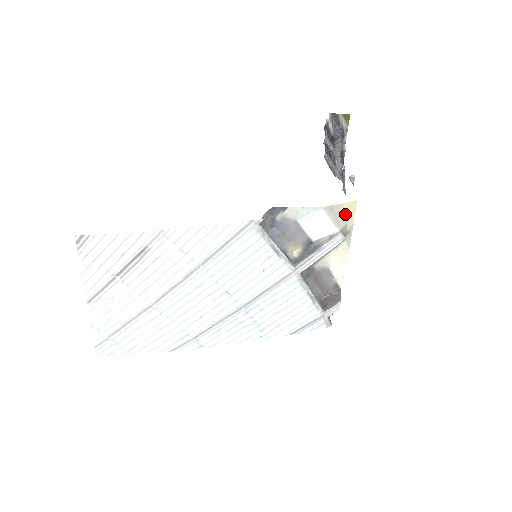
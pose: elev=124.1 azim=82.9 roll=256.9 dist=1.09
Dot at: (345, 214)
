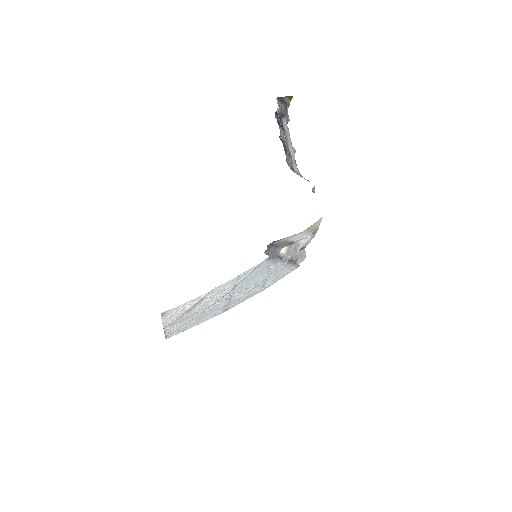
Dot at: (315, 226)
